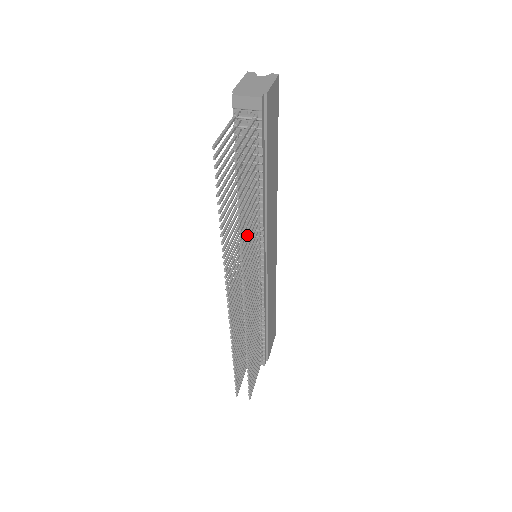
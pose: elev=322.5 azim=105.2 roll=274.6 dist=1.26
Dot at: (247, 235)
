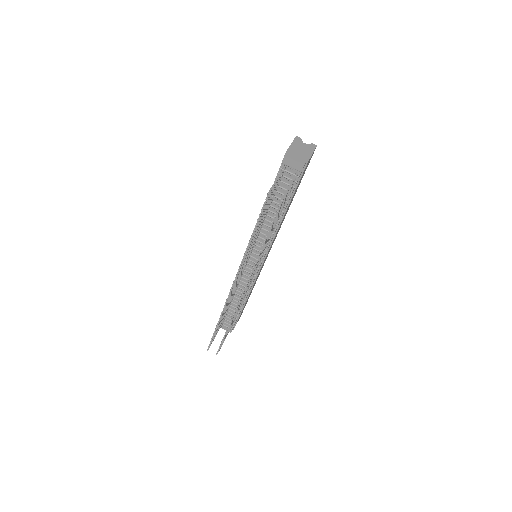
Dot at: occluded
